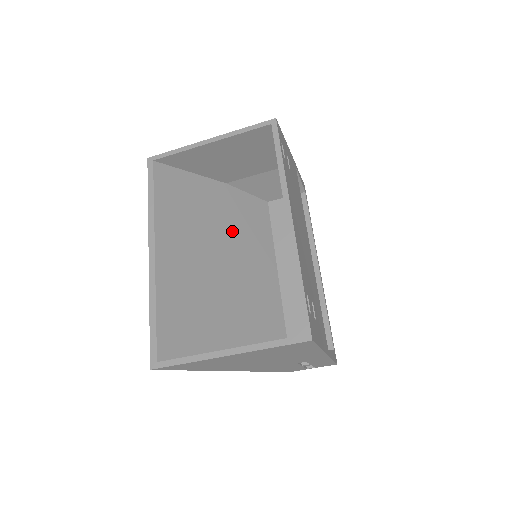
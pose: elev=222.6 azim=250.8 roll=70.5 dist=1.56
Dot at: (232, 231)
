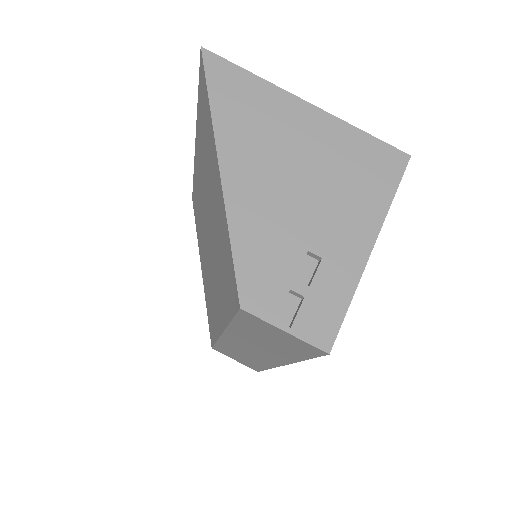
Dot at: occluded
